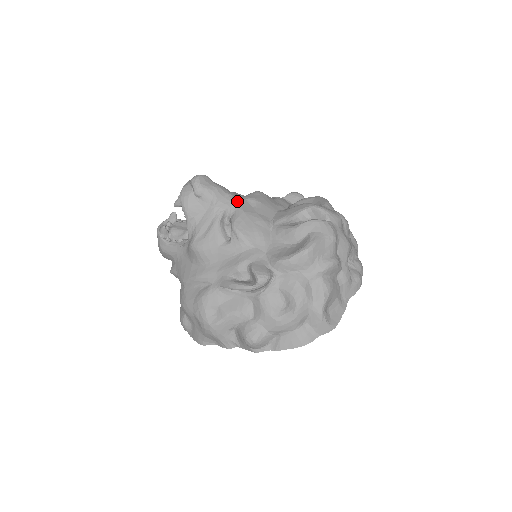
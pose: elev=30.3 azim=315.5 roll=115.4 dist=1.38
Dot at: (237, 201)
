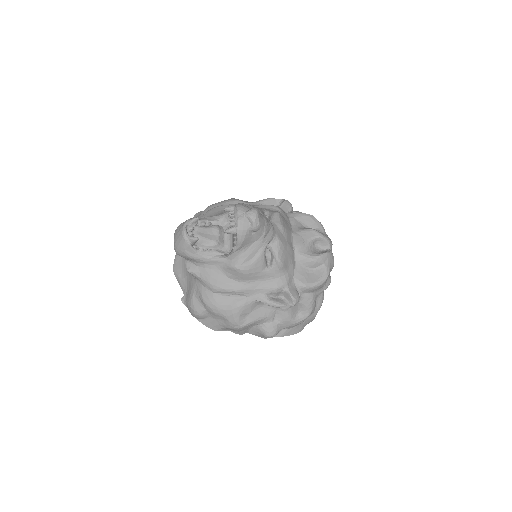
Dot at: (275, 231)
